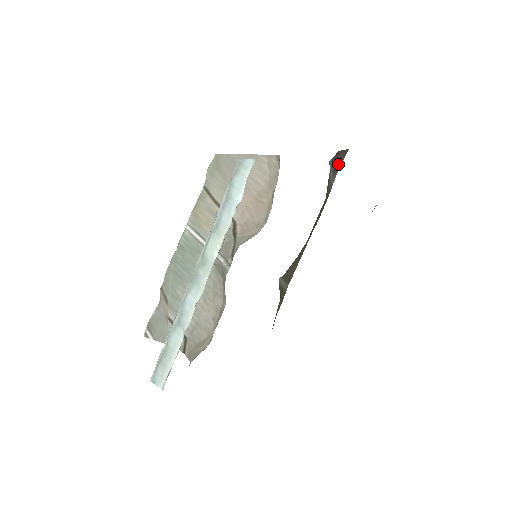
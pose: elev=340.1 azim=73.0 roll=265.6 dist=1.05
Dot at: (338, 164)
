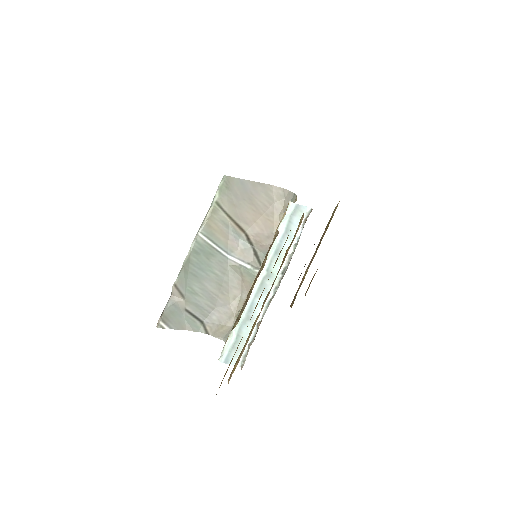
Dot at: occluded
